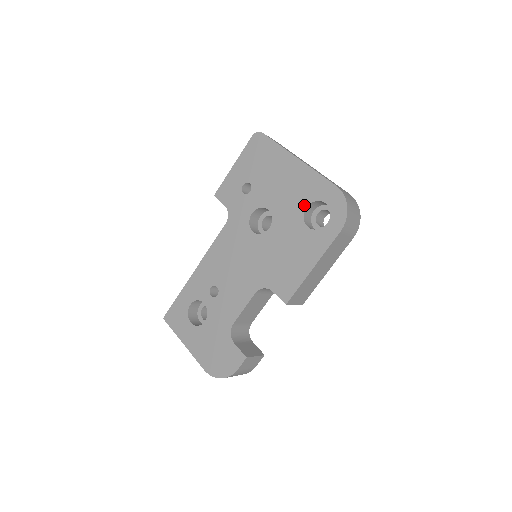
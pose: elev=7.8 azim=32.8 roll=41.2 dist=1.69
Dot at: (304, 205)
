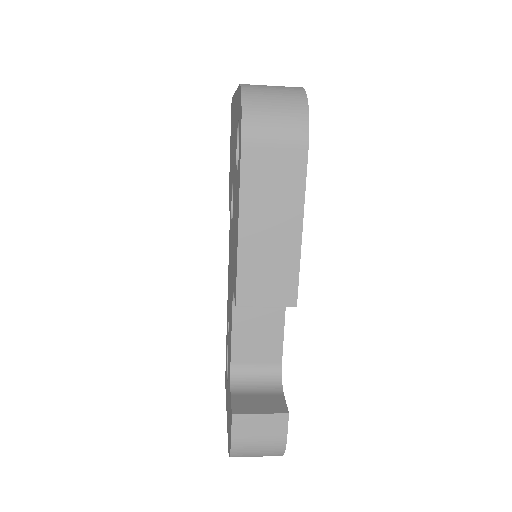
Dot at: (236, 144)
